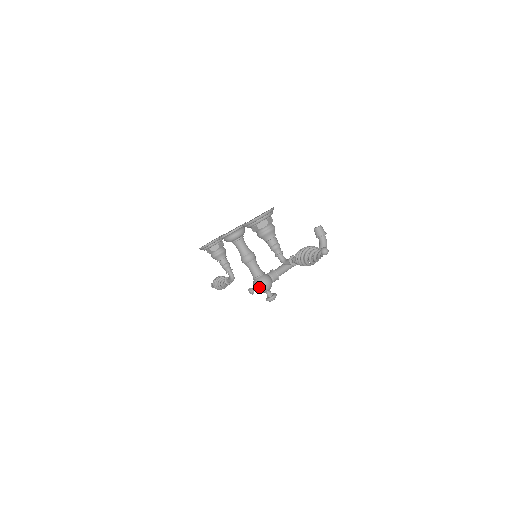
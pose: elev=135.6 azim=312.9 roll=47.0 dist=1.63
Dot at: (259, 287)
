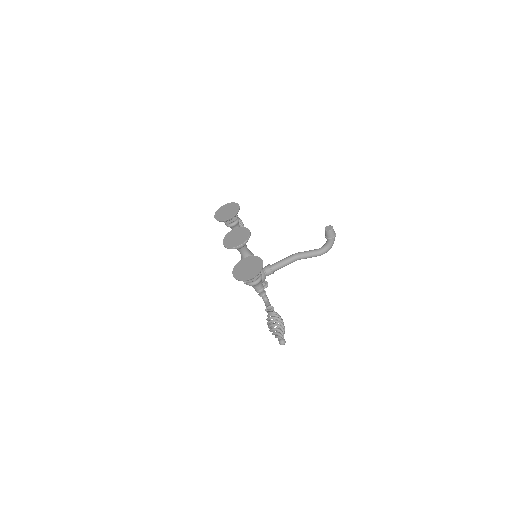
Dot at: occluded
